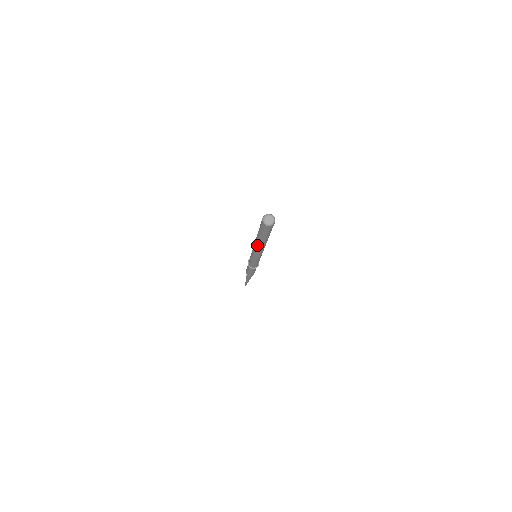
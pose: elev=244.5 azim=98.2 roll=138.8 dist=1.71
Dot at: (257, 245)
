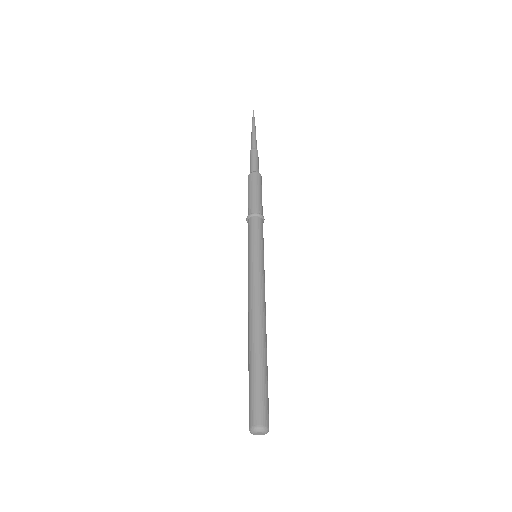
Dot at: occluded
